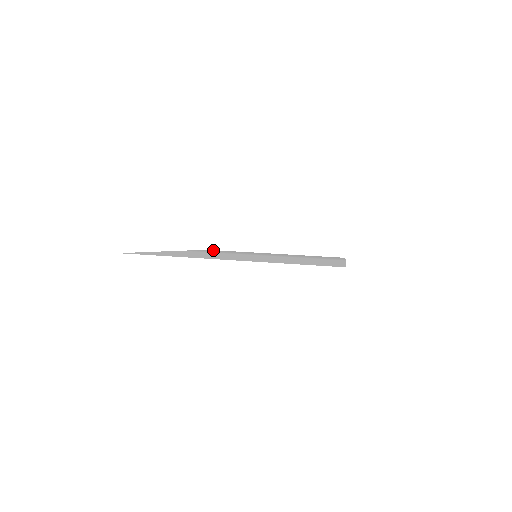
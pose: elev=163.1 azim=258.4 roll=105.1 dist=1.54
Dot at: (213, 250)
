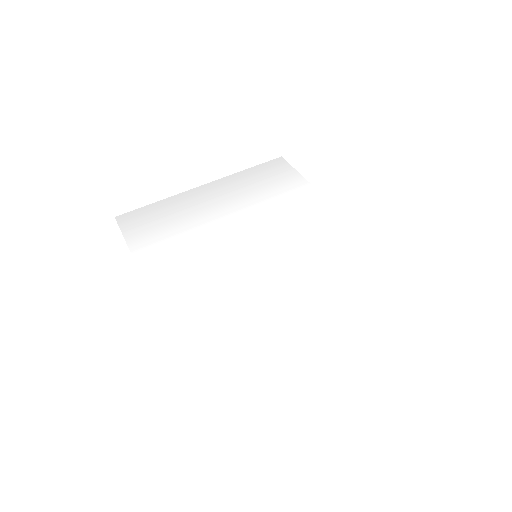
Dot at: (133, 220)
